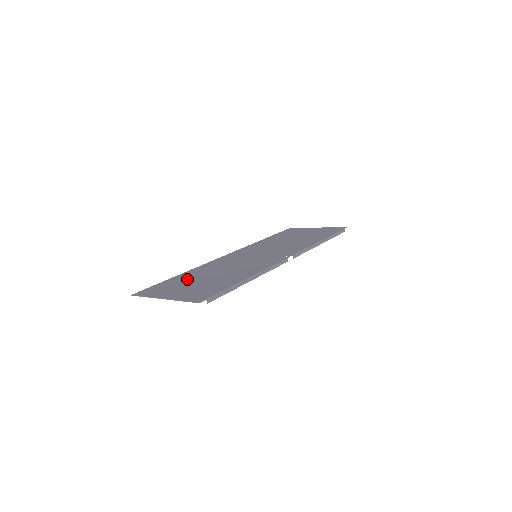
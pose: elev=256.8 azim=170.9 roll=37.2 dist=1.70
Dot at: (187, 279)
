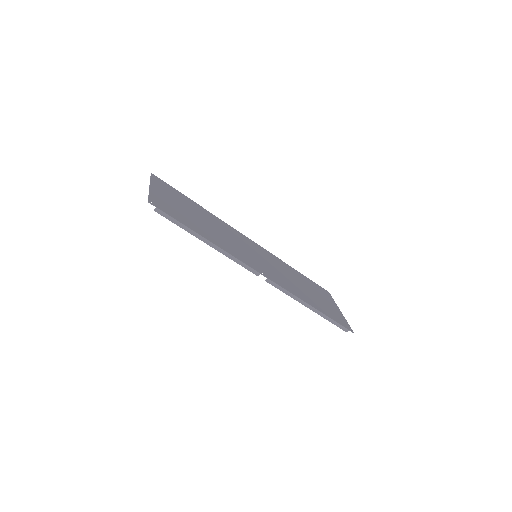
Dot at: (191, 206)
